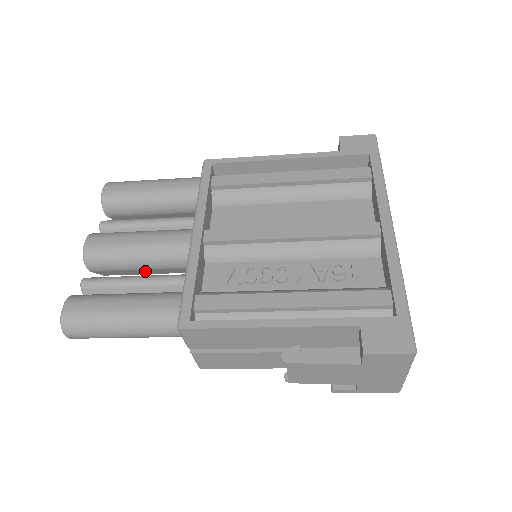
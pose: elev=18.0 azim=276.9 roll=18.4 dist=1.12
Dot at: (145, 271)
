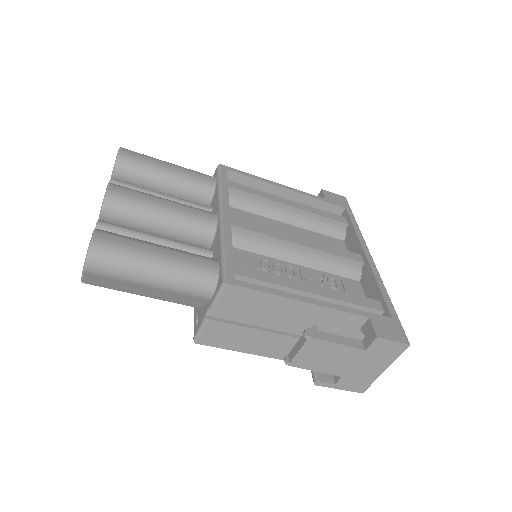
Dot at: occluded
